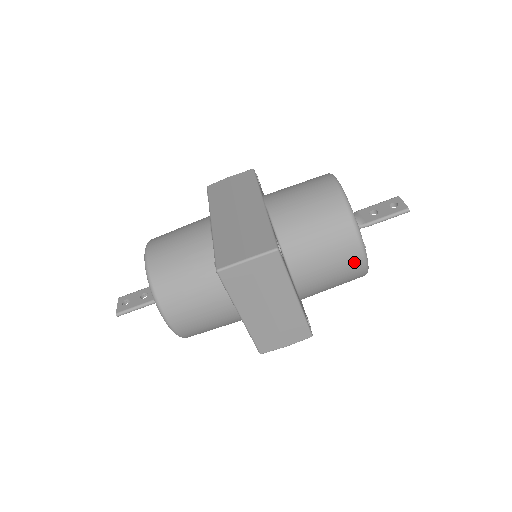
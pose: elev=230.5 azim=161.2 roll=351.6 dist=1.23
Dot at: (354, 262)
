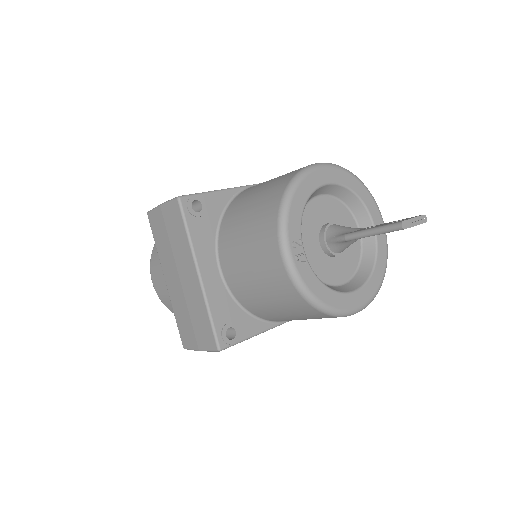
Dot at: (273, 261)
